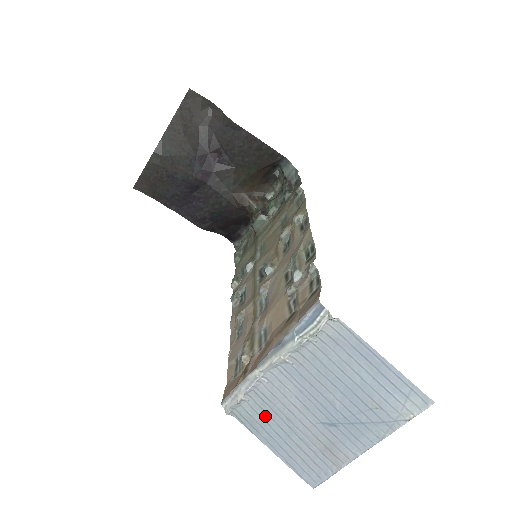
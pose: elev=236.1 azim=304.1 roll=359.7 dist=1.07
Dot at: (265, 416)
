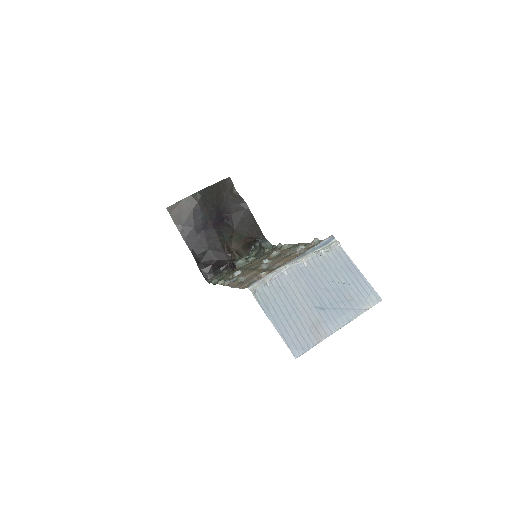
Dot at: (278, 299)
